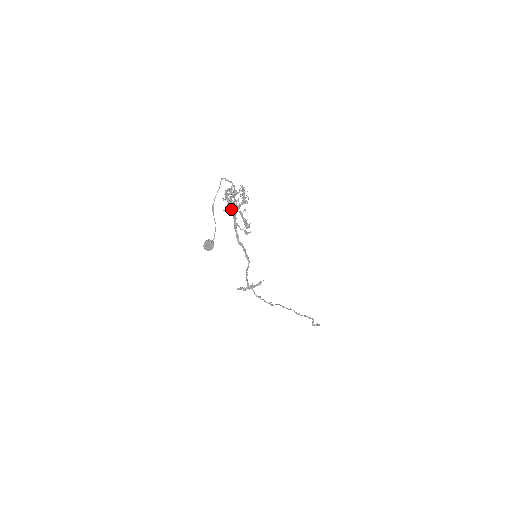
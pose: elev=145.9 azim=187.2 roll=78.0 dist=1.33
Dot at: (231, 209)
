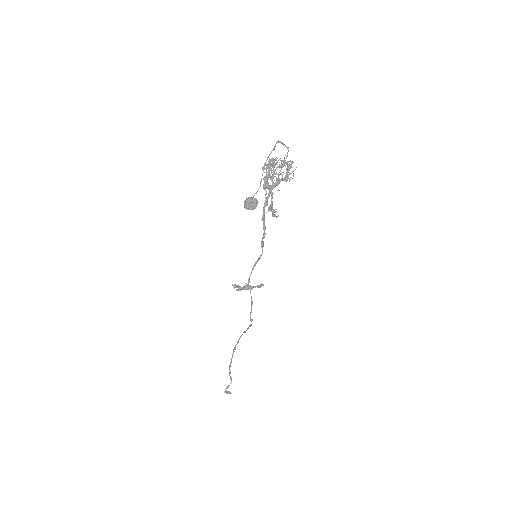
Dot at: (268, 182)
